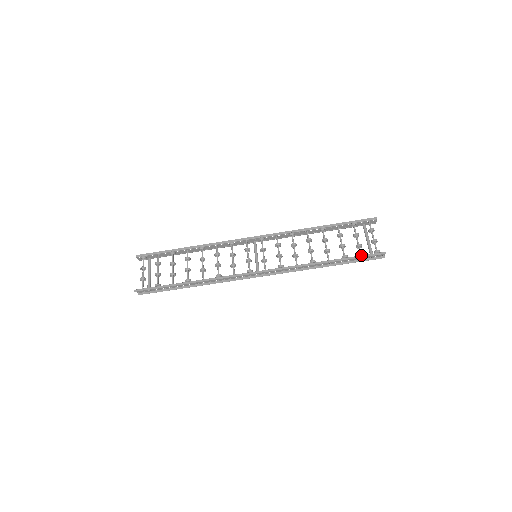
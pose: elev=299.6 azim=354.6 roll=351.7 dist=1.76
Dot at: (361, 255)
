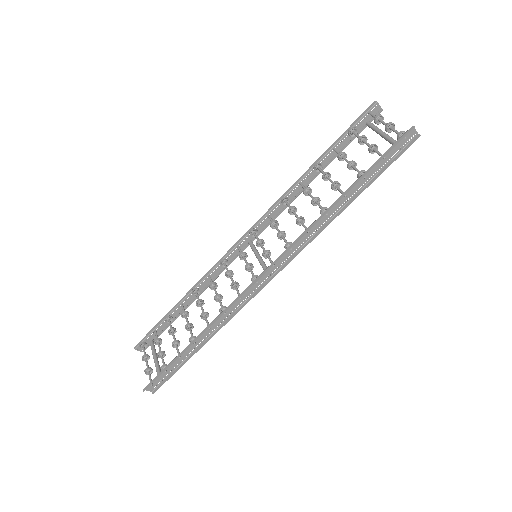
Dot at: (381, 155)
